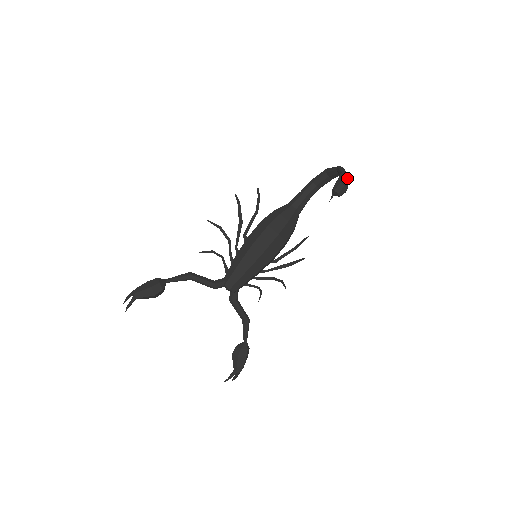
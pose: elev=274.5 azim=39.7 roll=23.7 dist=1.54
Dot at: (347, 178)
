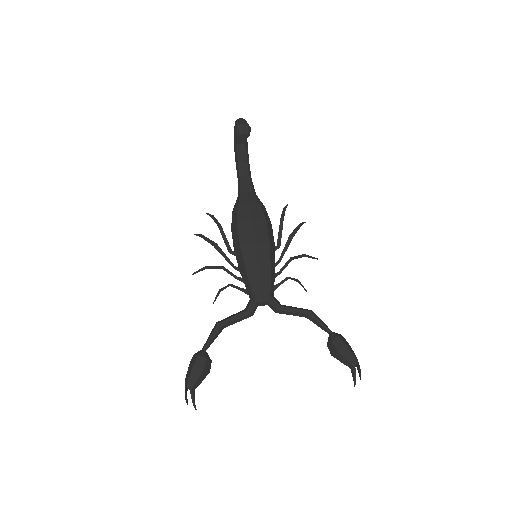
Dot at: (241, 120)
